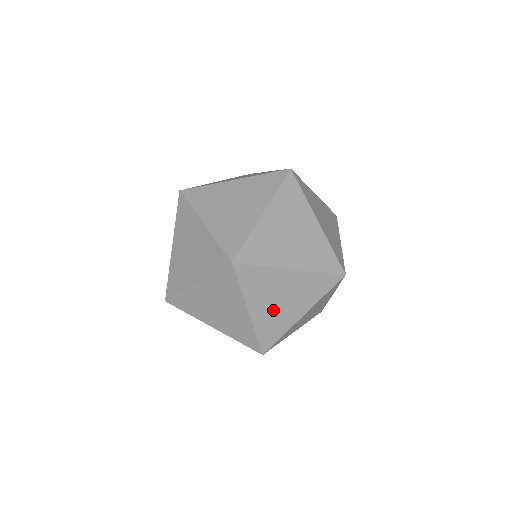
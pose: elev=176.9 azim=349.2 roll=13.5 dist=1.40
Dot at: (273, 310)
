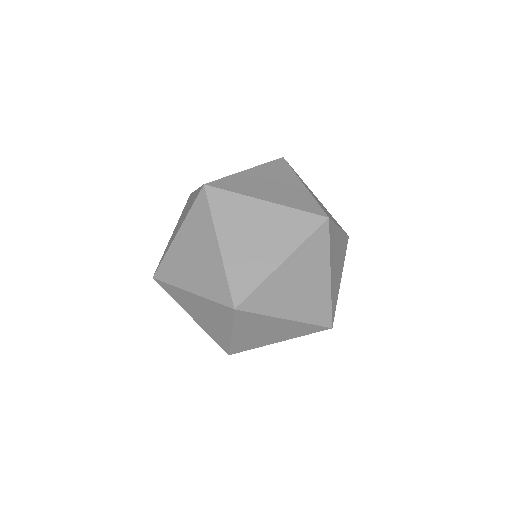
Dot at: (335, 273)
